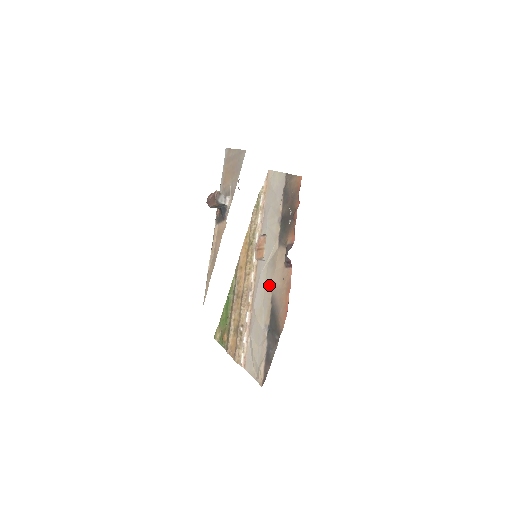
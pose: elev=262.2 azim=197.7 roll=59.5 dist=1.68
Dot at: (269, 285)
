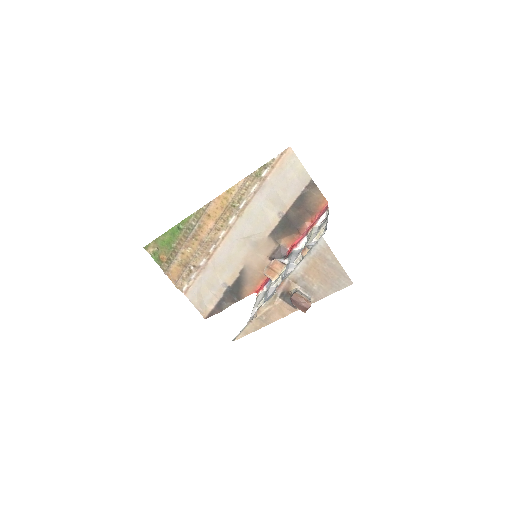
Dot at: (243, 258)
